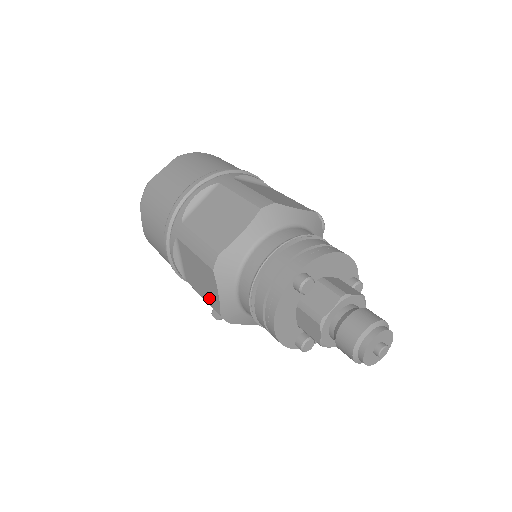
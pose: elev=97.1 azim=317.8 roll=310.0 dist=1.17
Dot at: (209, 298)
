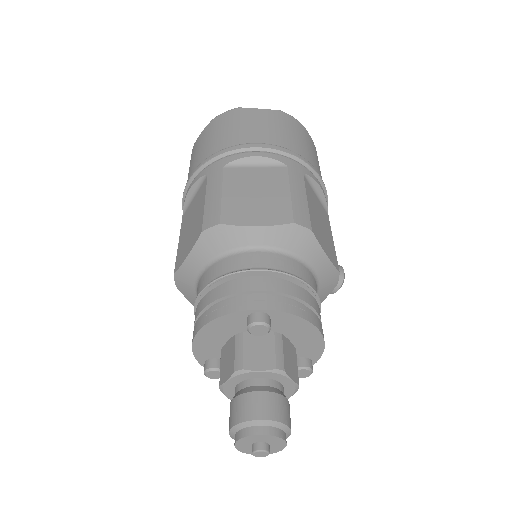
Dot at: (181, 250)
